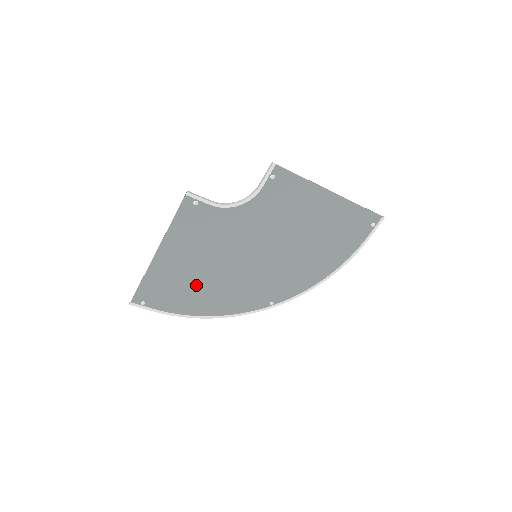
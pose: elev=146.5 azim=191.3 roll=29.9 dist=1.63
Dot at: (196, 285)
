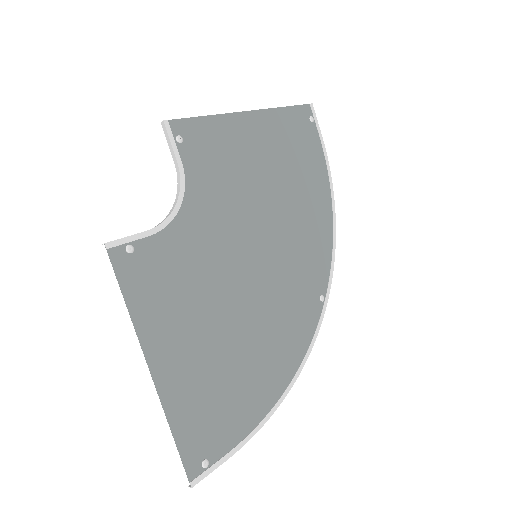
Dot at: (236, 363)
